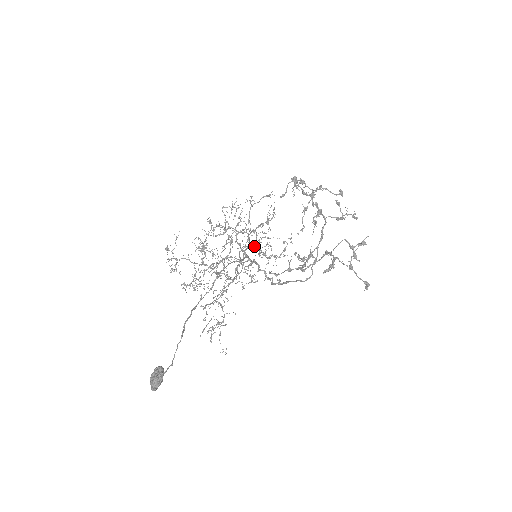
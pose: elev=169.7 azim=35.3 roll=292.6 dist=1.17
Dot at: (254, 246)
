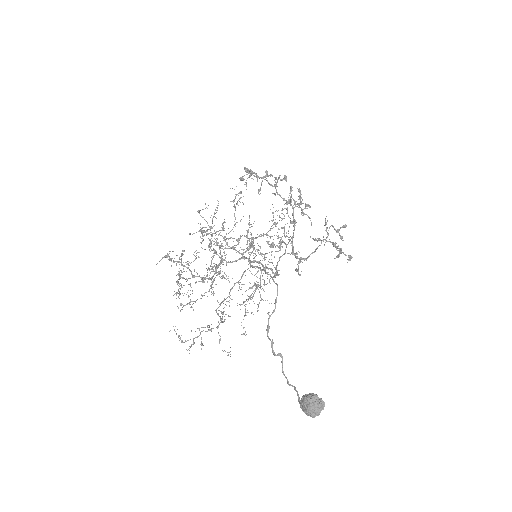
Dot at: occluded
